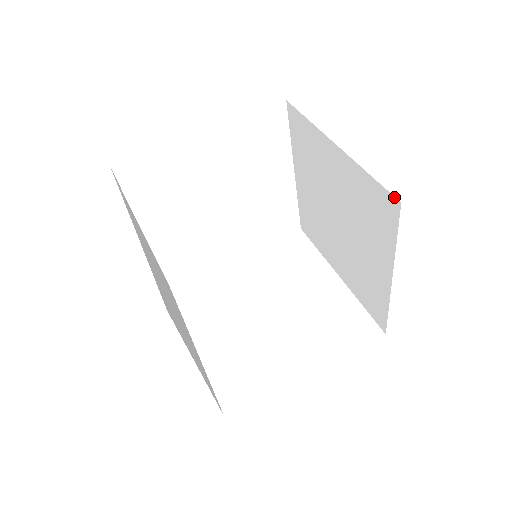
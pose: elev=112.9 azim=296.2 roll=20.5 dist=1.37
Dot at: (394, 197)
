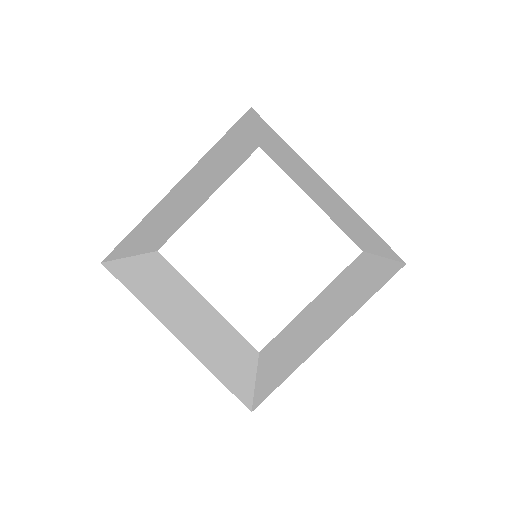
Dot at: (399, 257)
